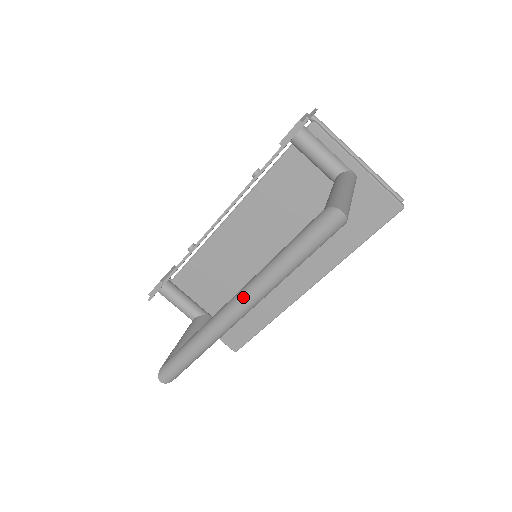
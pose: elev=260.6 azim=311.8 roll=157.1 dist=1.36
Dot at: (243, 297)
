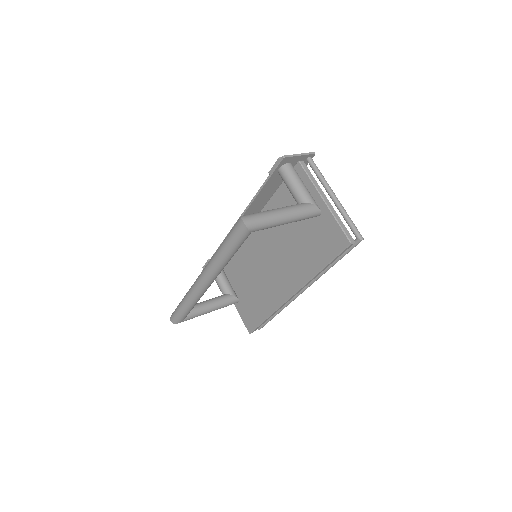
Dot at: (203, 270)
